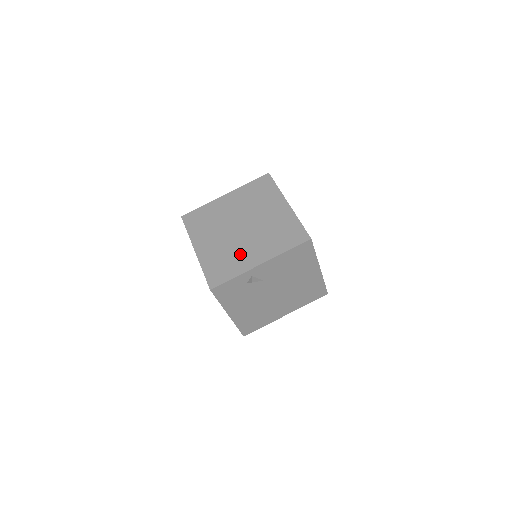
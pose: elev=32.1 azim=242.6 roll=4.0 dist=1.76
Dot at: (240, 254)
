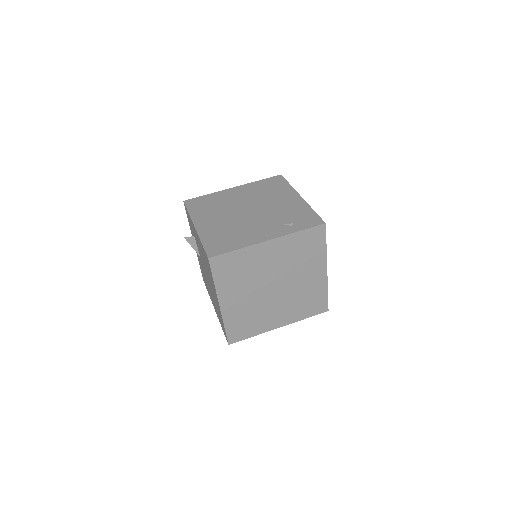
Dot at: (265, 316)
